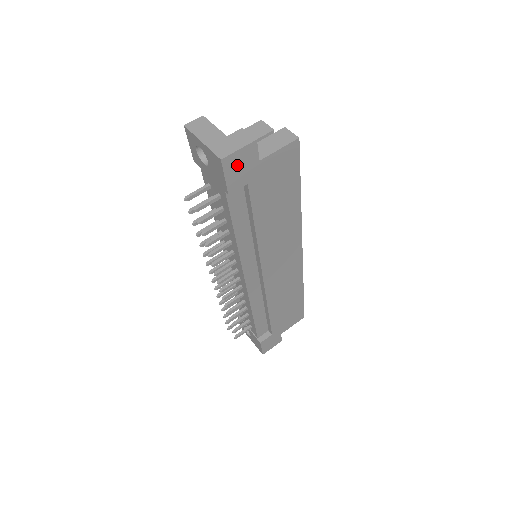
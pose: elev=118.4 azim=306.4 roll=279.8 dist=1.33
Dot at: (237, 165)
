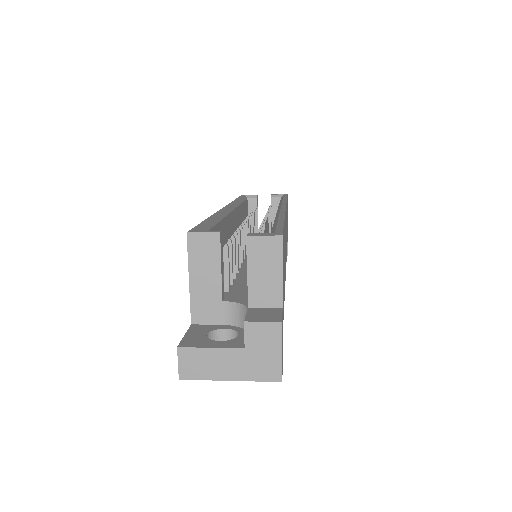
Dot at: (282, 349)
